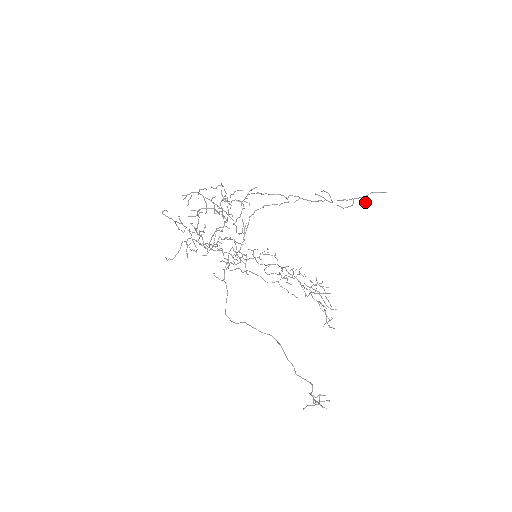
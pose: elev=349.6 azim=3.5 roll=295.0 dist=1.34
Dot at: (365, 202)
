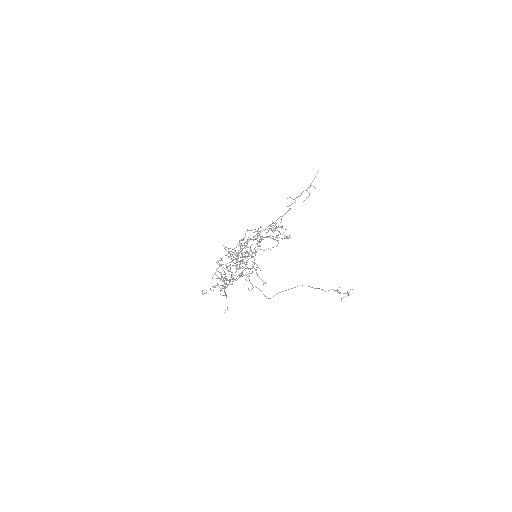
Dot at: (314, 187)
